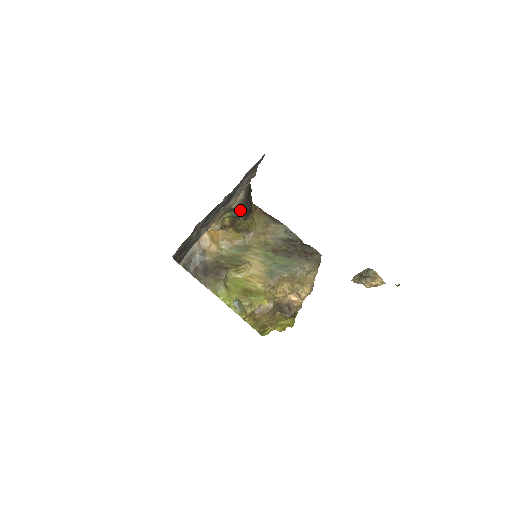
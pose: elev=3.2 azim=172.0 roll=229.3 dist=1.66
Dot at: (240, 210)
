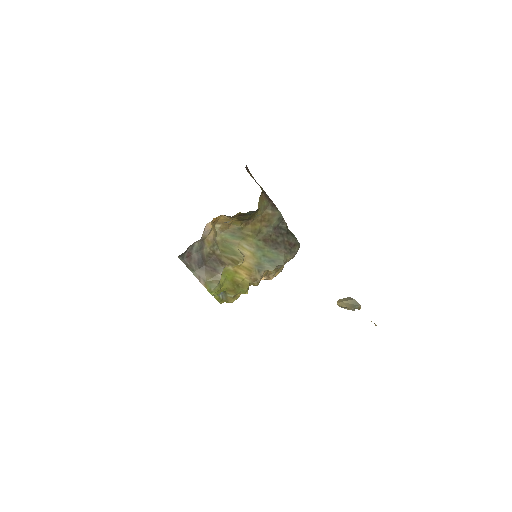
Dot at: occluded
